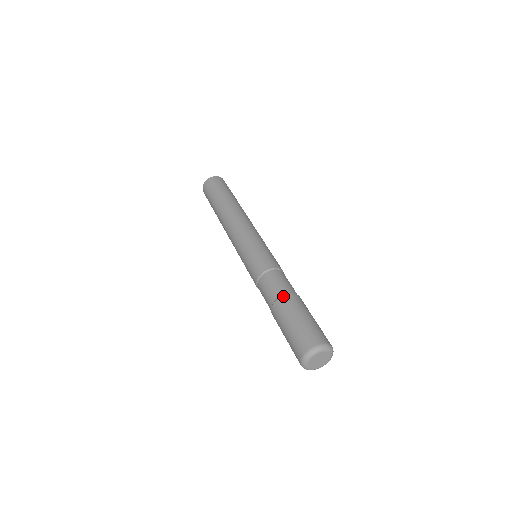
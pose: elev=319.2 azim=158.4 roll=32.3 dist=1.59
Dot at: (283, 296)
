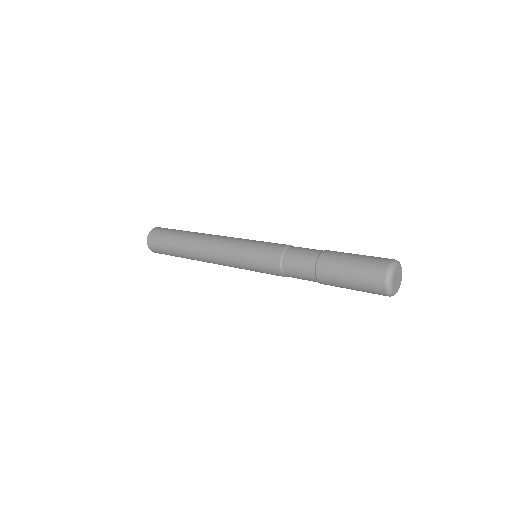
Dot at: (323, 251)
